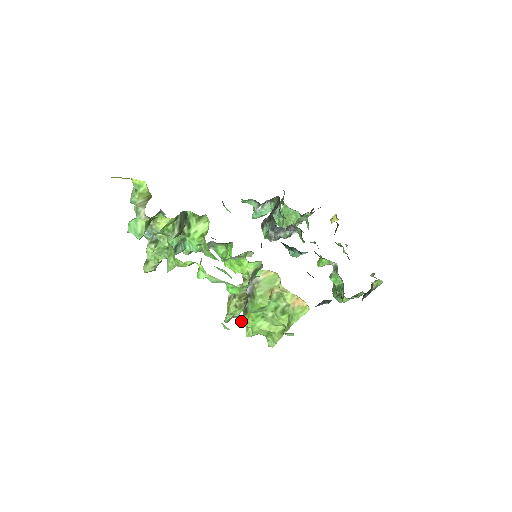
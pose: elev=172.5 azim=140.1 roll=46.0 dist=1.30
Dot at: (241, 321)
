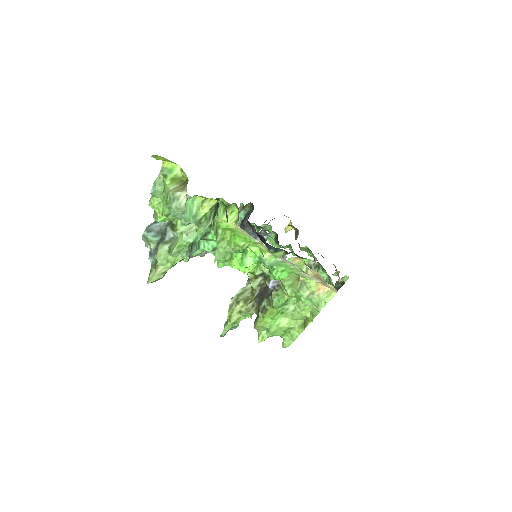
Dot at: (258, 323)
